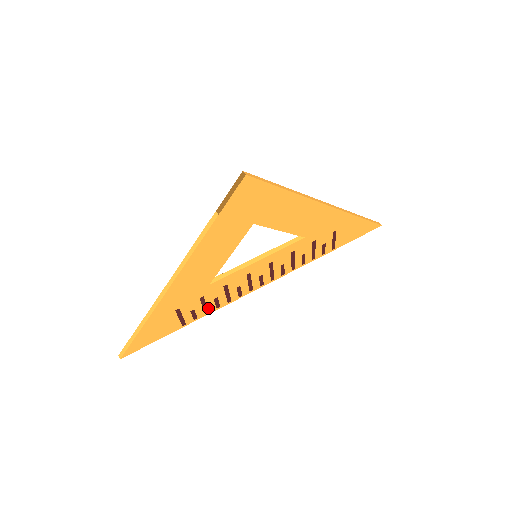
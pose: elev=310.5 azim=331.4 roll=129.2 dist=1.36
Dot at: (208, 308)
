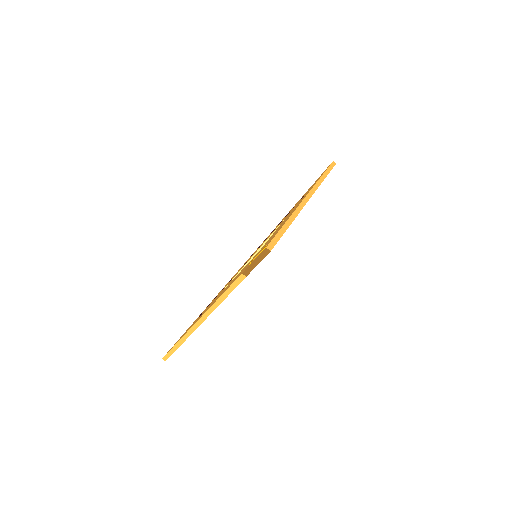
Dot at: occluded
